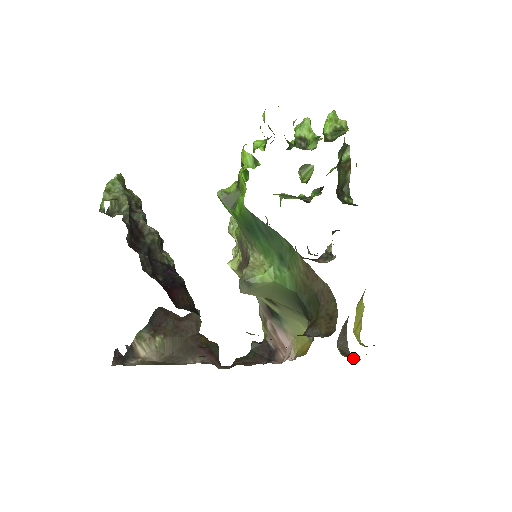
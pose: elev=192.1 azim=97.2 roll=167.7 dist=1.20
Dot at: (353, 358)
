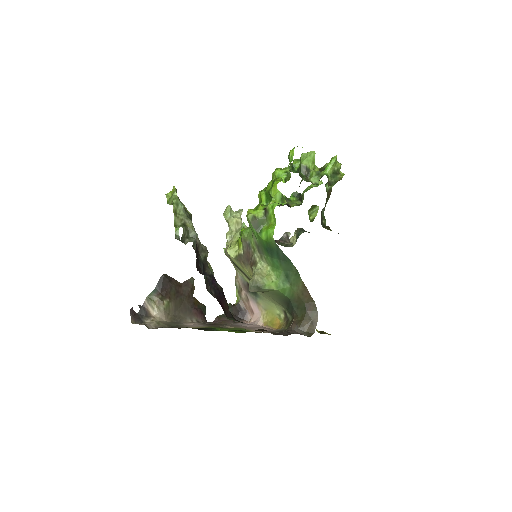
Dot at: occluded
